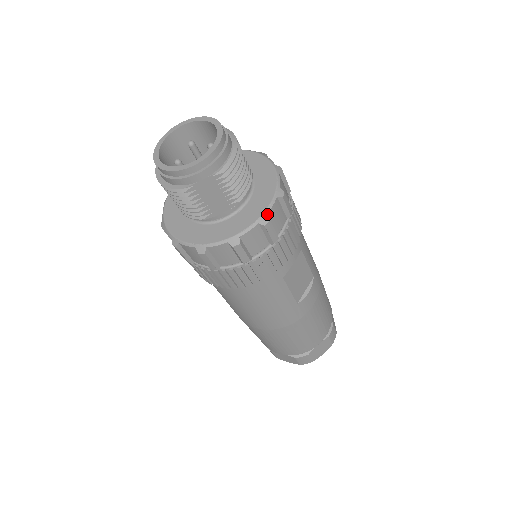
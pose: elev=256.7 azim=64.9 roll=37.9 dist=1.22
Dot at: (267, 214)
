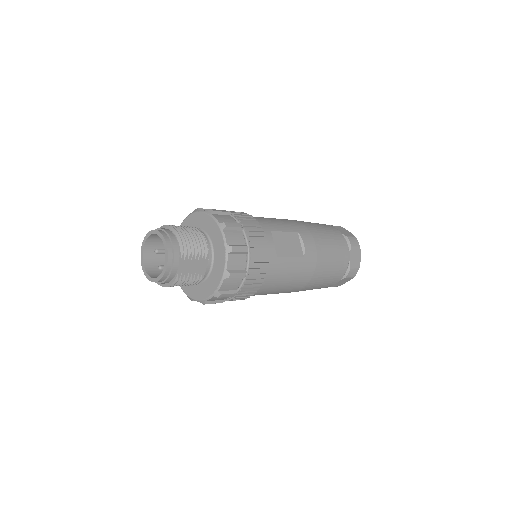
Dot at: (227, 244)
